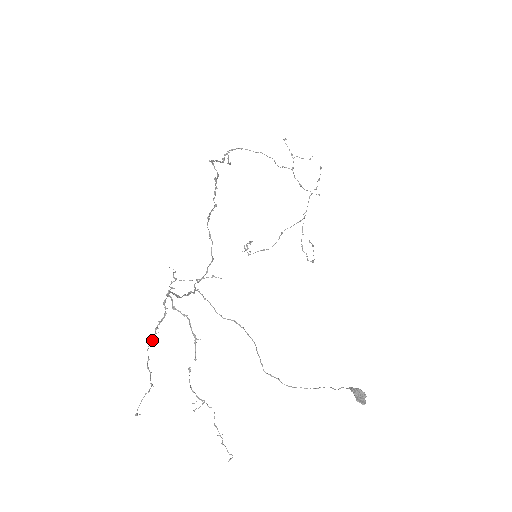
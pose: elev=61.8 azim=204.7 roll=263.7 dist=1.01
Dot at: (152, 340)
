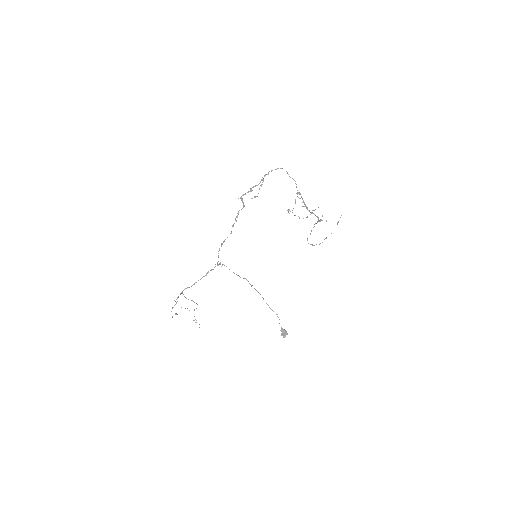
Dot at: (172, 308)
